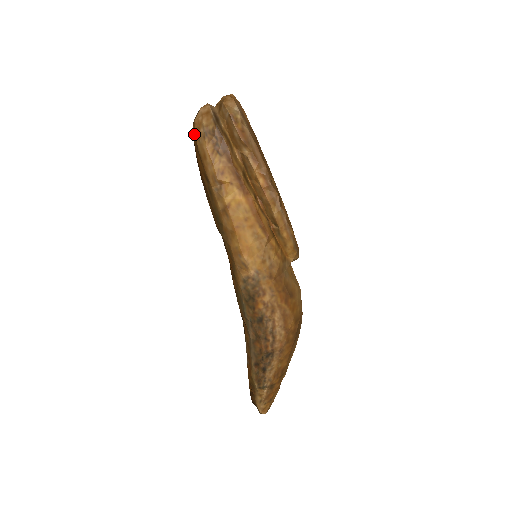
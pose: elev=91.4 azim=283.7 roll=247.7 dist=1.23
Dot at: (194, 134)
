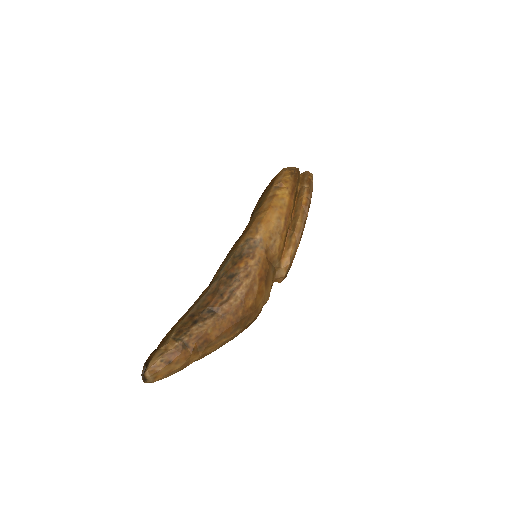
Dot at: occluded
